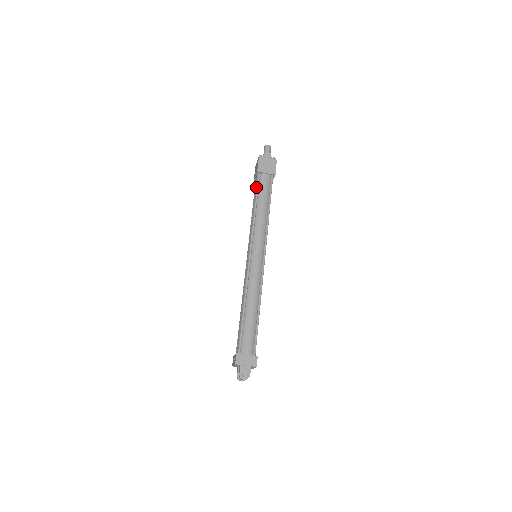
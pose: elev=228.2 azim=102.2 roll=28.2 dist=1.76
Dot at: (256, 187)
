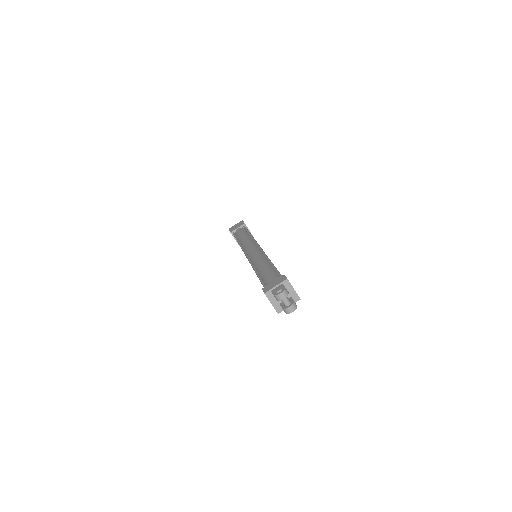
Dot at: occluded
